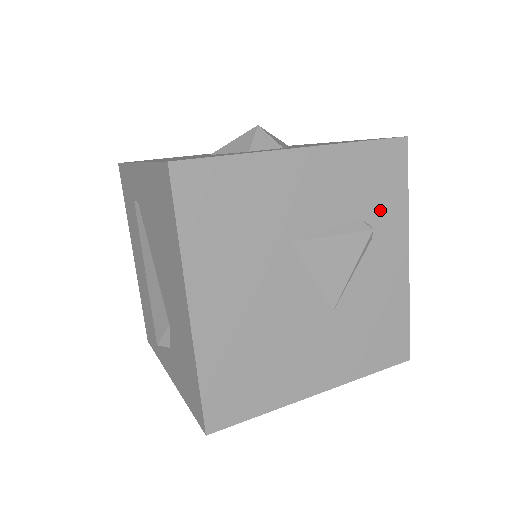
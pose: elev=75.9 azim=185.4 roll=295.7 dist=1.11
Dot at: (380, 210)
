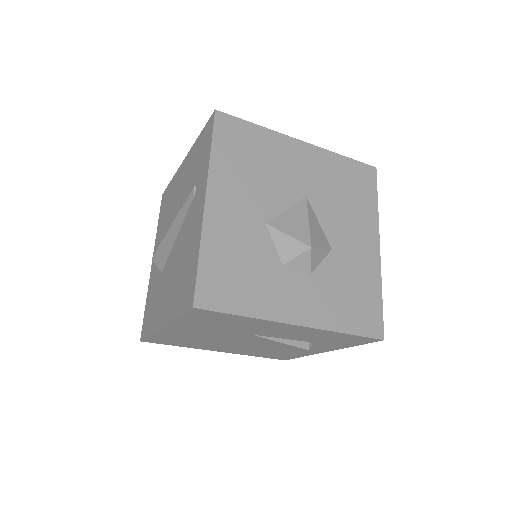
Dot at: (326, 343)
